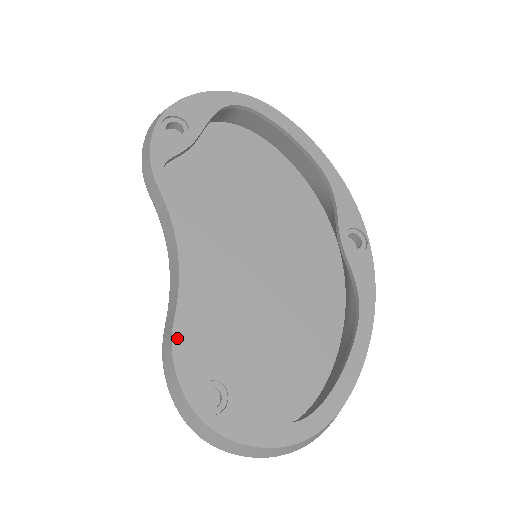
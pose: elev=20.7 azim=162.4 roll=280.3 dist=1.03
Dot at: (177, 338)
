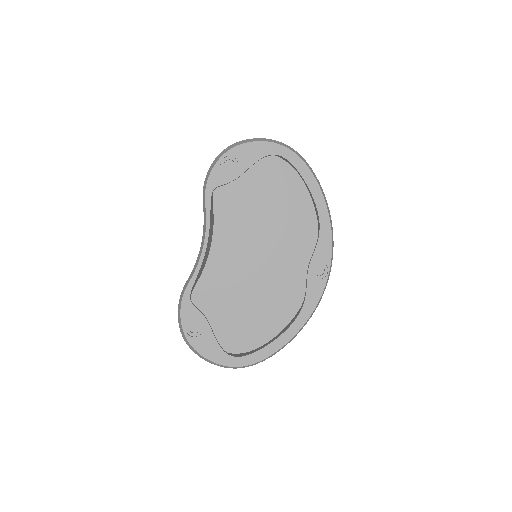
Dot at: (187, 293)
